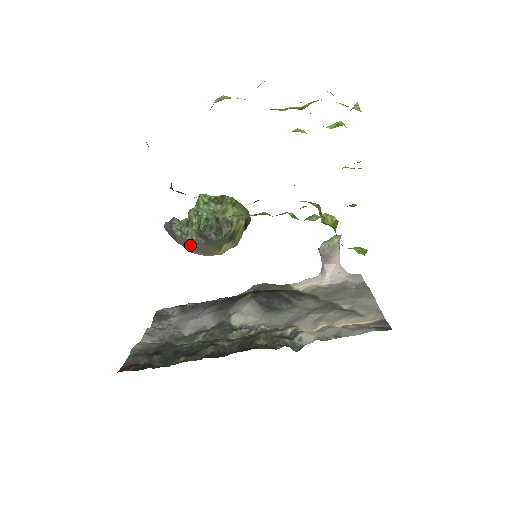
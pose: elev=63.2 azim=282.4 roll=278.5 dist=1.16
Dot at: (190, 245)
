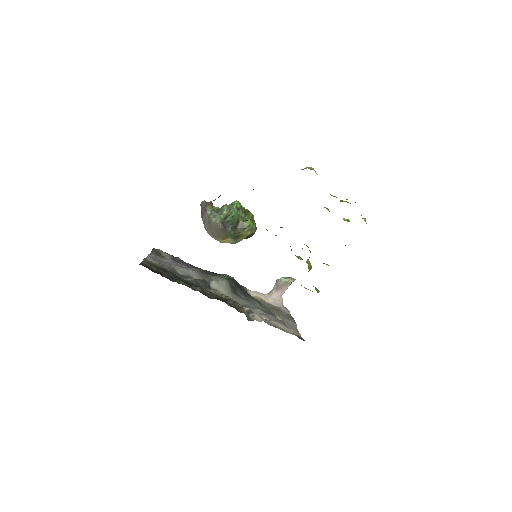
Dot at: (210, 224)
